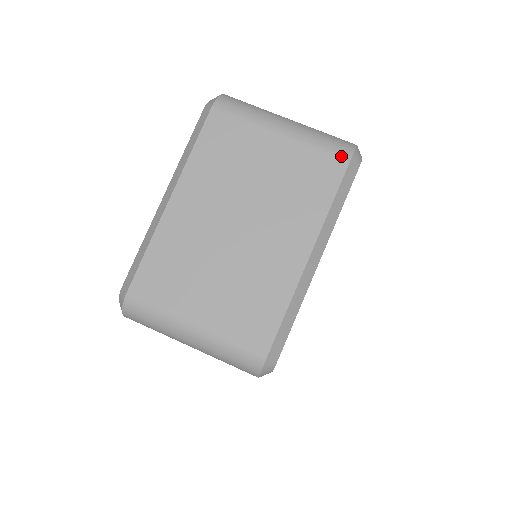
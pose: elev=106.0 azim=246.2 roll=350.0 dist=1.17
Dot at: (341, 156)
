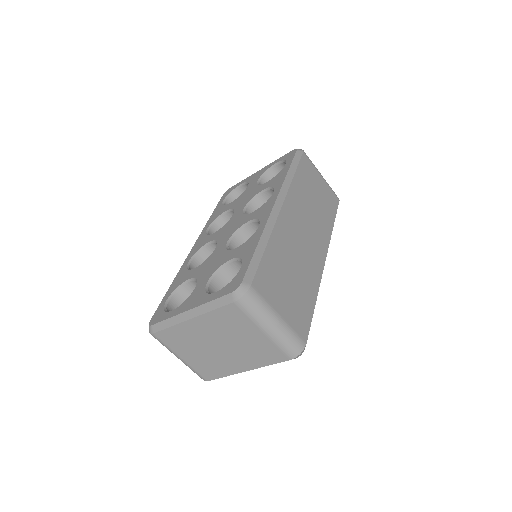
Dot at: (288, 356)
